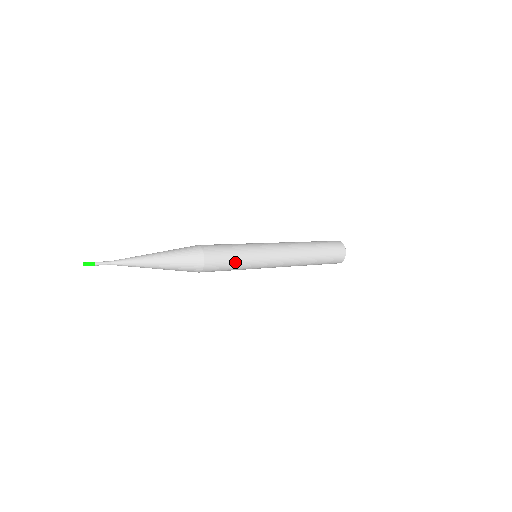
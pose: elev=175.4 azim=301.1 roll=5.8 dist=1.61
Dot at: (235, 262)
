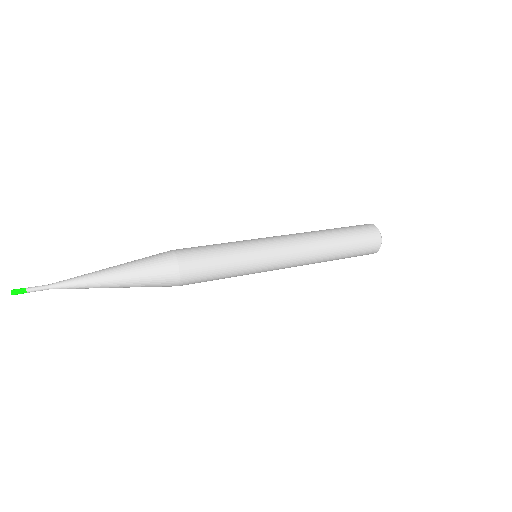
Dot at: (224, 272)
